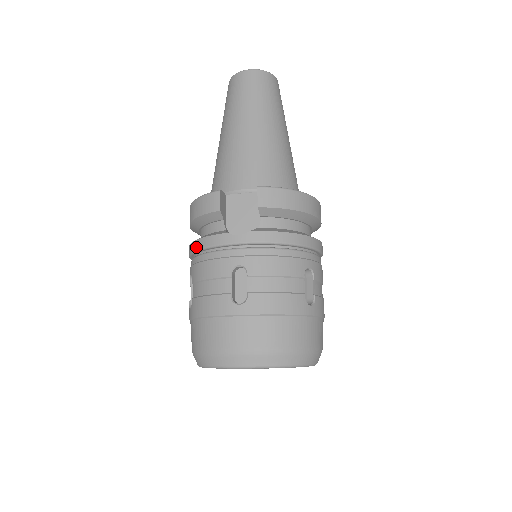
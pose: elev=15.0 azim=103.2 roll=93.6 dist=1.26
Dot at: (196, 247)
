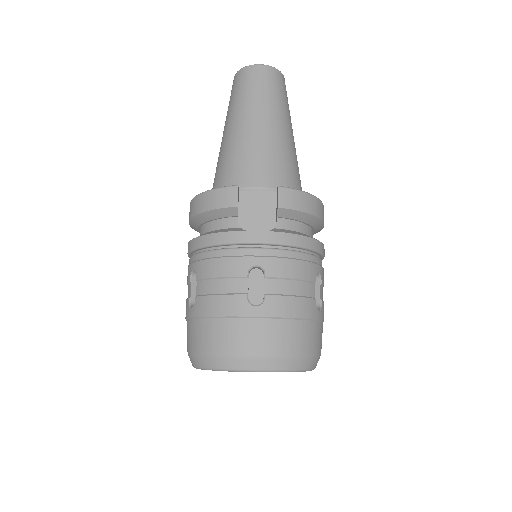
Dot at: (205, 242)
